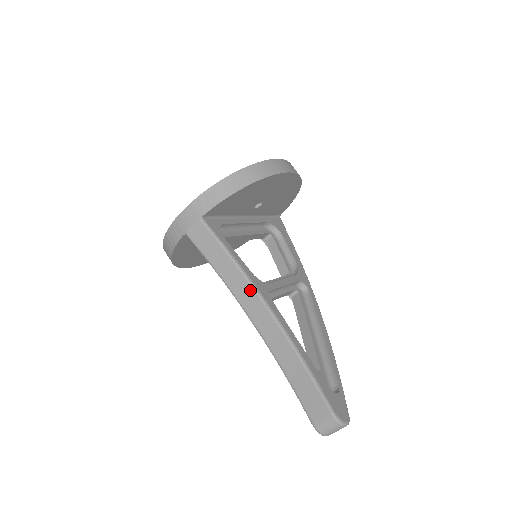
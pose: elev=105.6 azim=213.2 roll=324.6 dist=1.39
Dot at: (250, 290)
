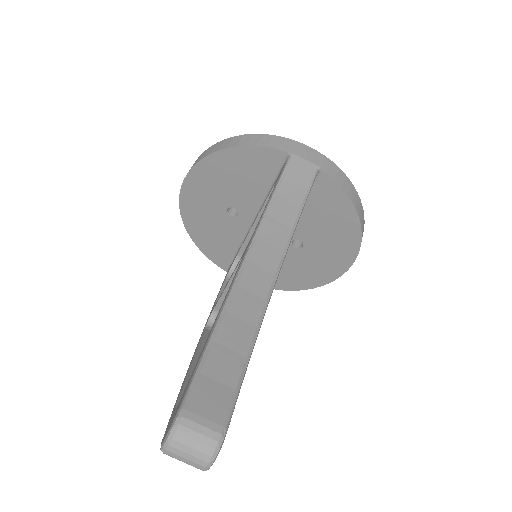
Dot at: (281, 246)
